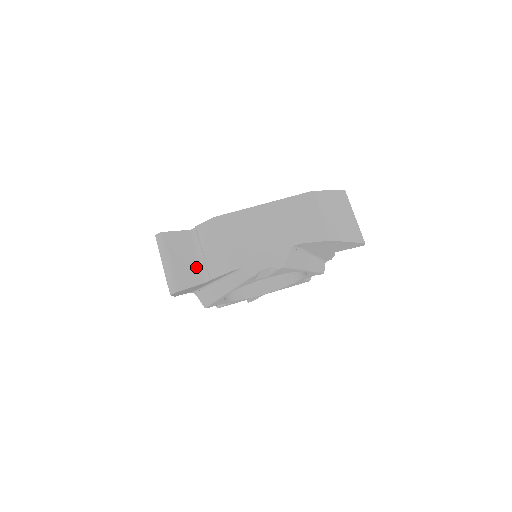
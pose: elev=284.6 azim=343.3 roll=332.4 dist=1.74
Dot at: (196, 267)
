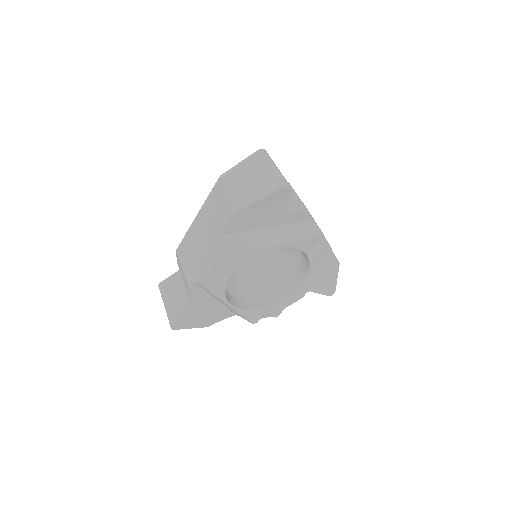
Dot at: (186, 297)
